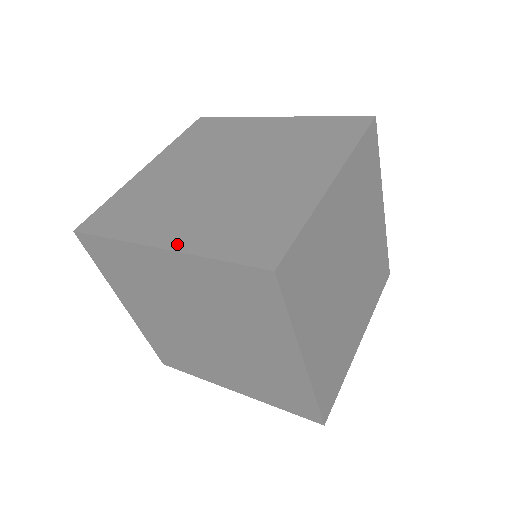
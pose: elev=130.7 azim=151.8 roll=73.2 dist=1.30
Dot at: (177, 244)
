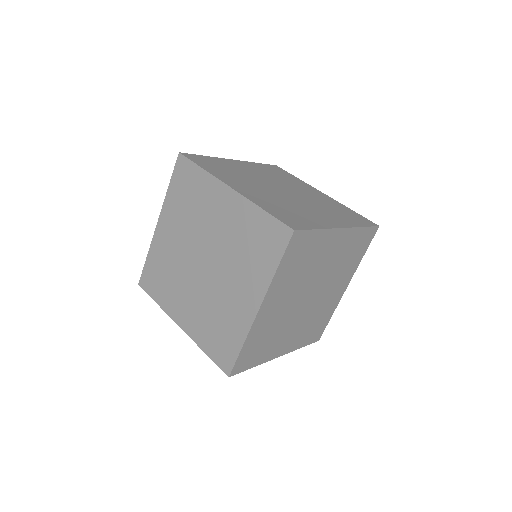
Dot at: occluded
